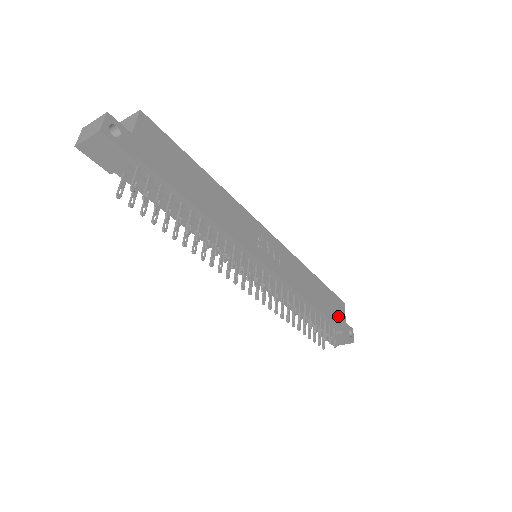
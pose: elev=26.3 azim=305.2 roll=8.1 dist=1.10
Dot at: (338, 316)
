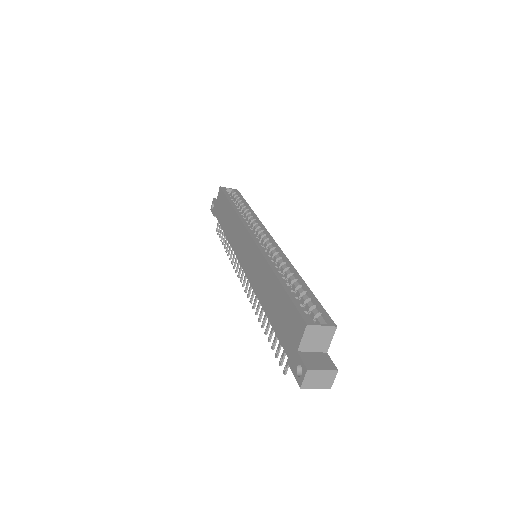
Dot at: occluded
